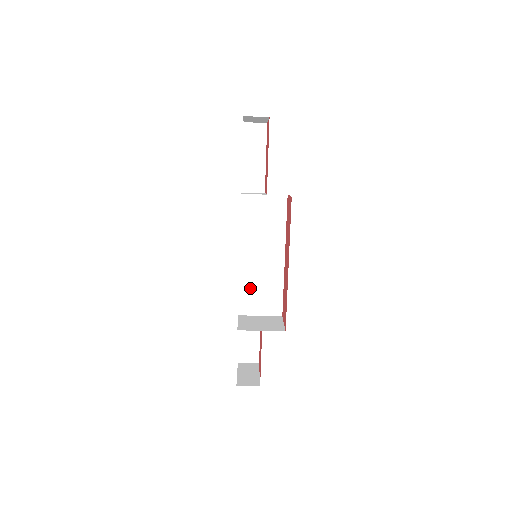
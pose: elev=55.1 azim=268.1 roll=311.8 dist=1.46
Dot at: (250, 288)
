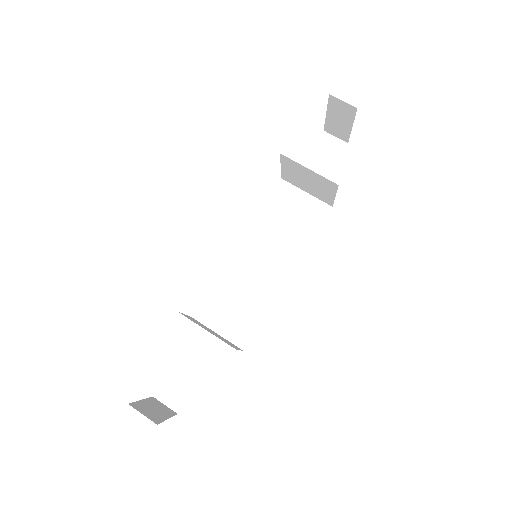
Dot at: (226, 291)
